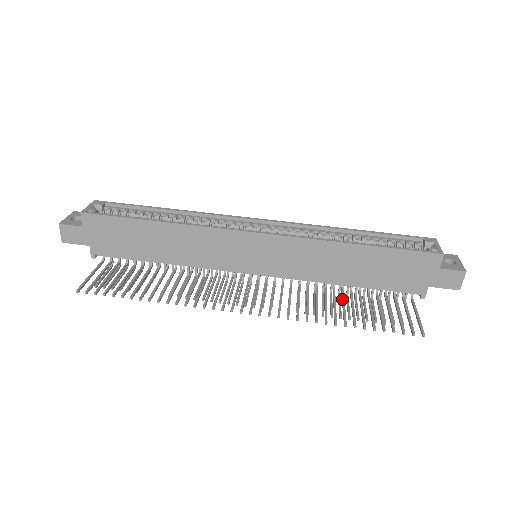
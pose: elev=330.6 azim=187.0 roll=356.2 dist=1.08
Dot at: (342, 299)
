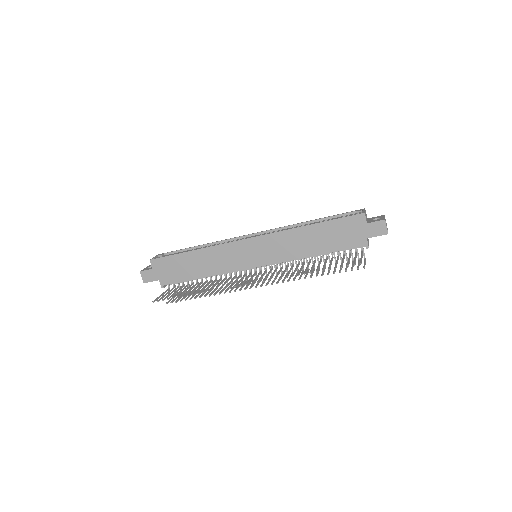
Dot at: (313, 263)
